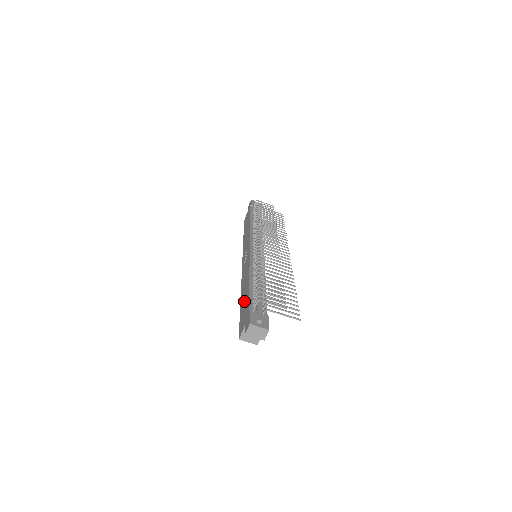
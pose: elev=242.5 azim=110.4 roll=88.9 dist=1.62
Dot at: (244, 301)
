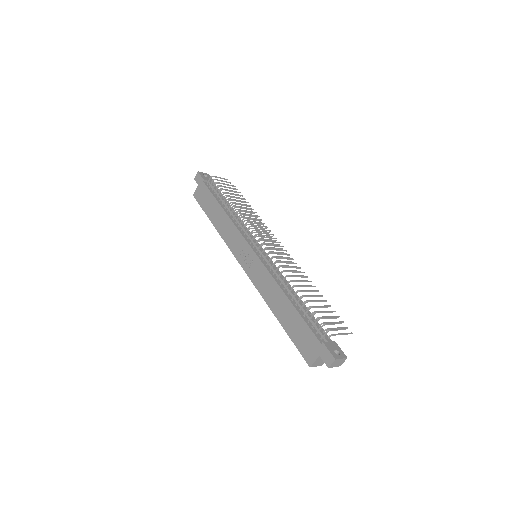
Dot at: (292, 323)
